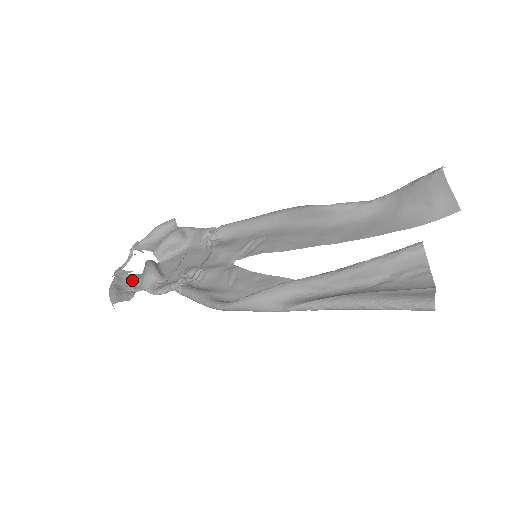
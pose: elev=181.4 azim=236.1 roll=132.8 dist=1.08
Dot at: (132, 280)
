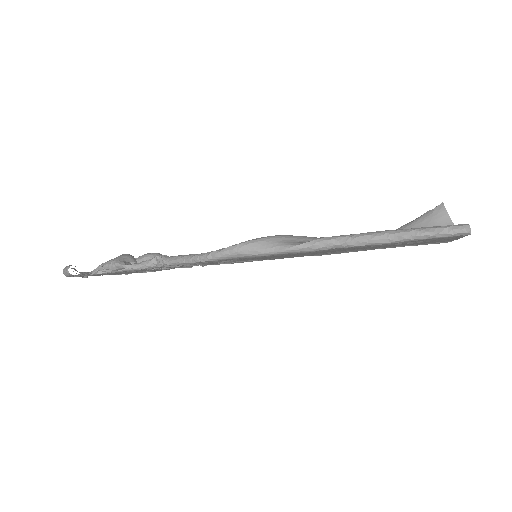
Dot at: occluded
